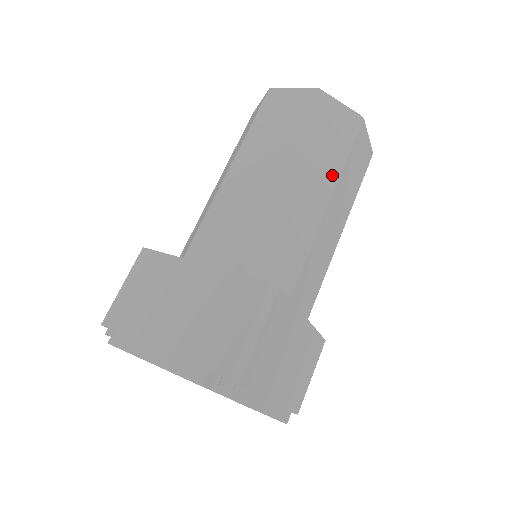
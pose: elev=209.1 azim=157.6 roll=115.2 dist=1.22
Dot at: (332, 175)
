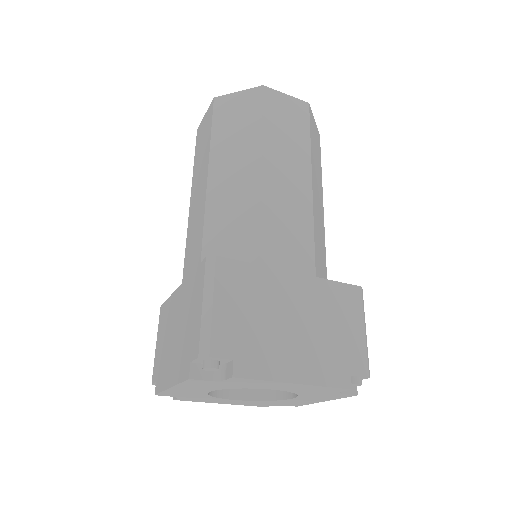
Dot at: (254, 145)
